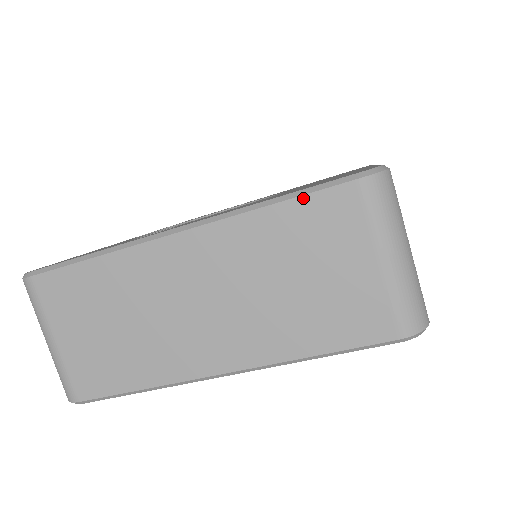
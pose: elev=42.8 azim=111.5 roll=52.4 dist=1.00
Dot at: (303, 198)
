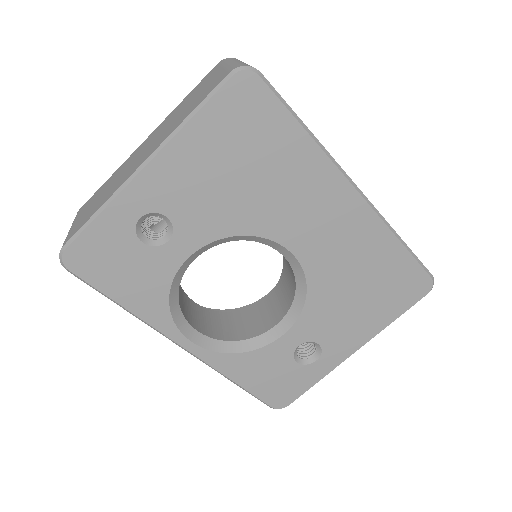
Dot at: (198, 85)
